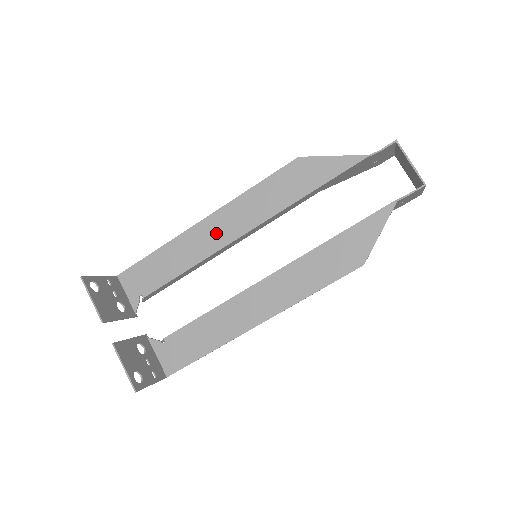
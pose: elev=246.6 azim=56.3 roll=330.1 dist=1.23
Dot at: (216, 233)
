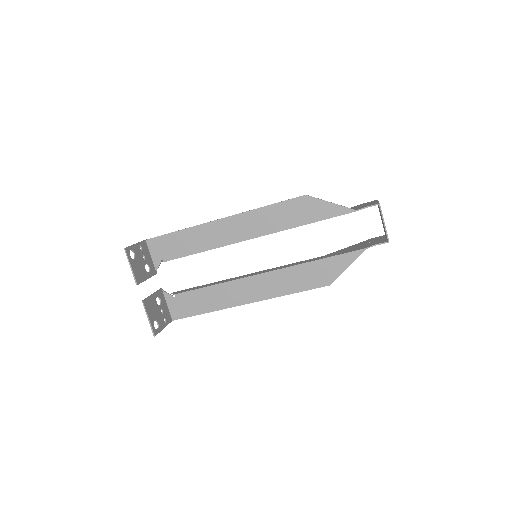
Dot at: (230, 232)
